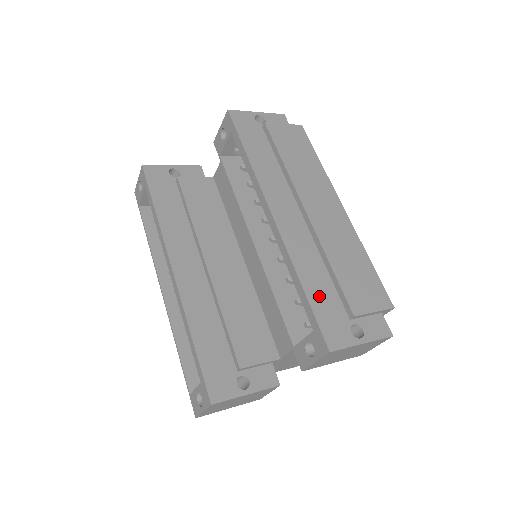
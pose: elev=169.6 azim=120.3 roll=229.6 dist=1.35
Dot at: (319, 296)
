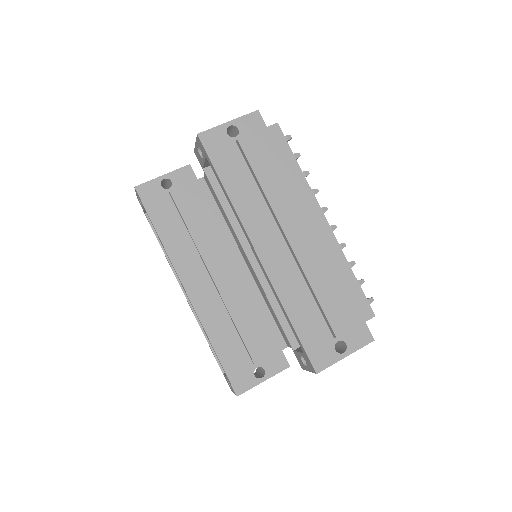
Dot at: (305, 325)
